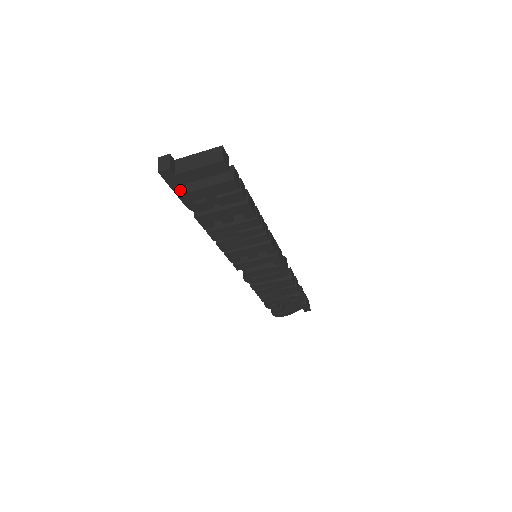
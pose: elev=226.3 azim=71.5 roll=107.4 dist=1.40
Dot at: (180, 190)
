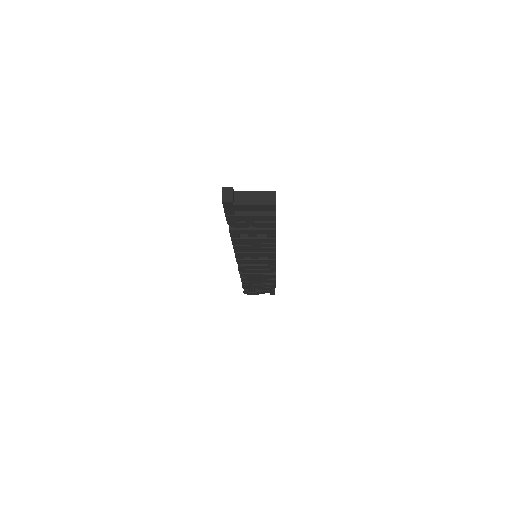
Dot at: (230, 214)
